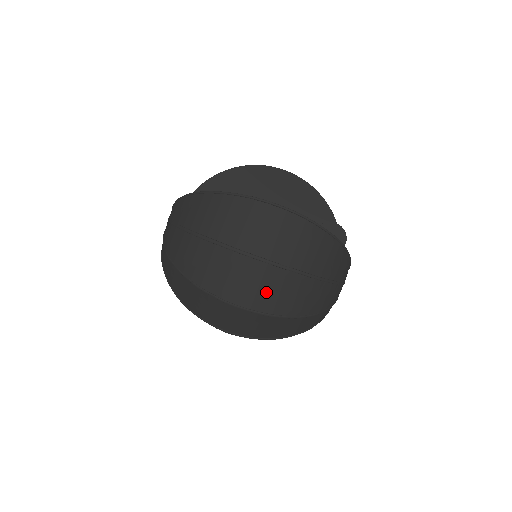
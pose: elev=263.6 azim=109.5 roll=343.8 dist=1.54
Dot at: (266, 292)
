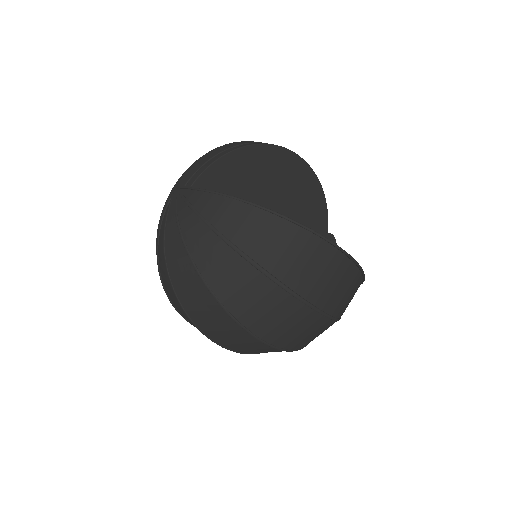
Dot at: (300, 334)
